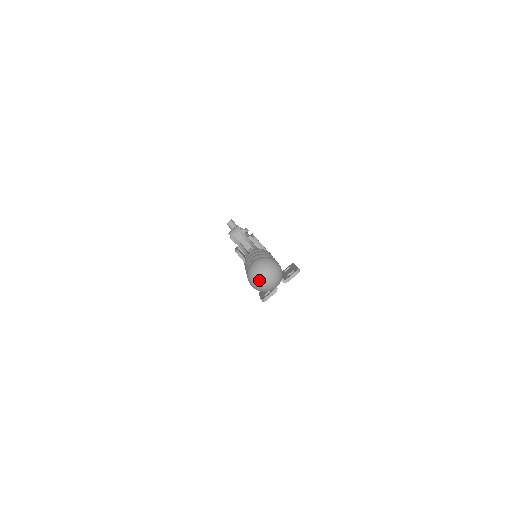
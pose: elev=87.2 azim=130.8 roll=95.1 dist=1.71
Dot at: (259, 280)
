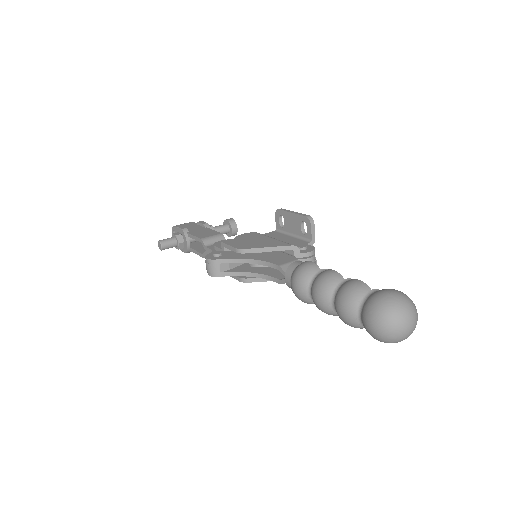
Dot at: (407, 336)
